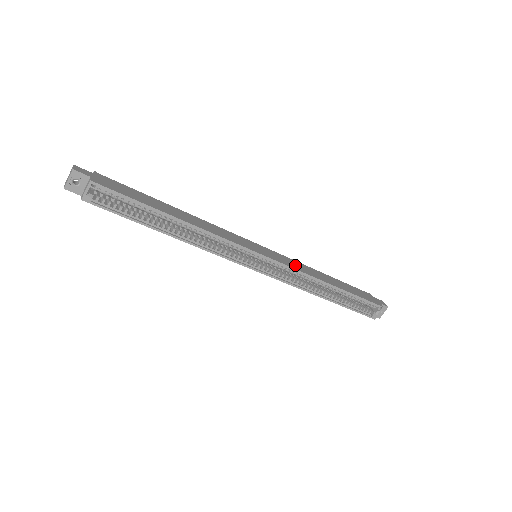
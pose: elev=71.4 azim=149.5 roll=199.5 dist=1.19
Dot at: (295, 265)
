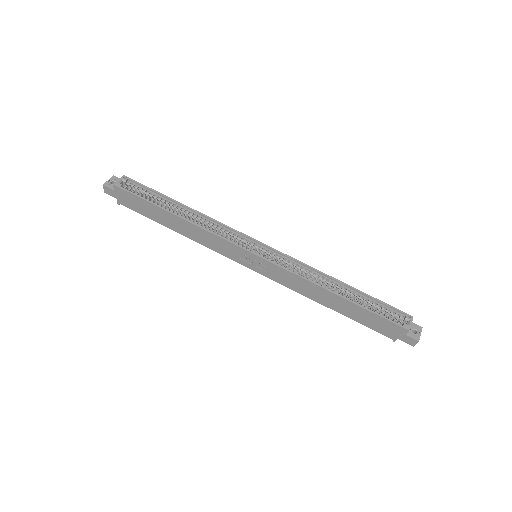
Dot at: (296, 267)
